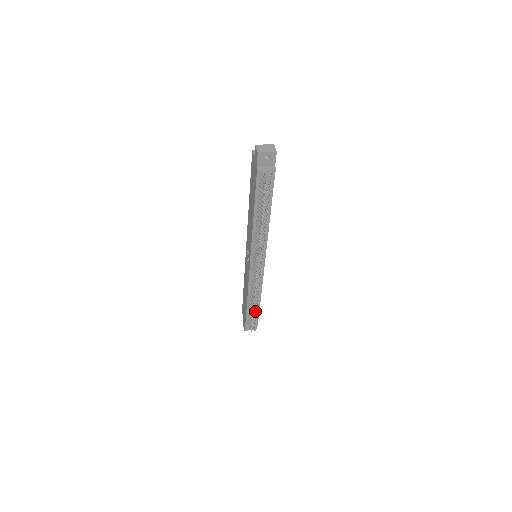
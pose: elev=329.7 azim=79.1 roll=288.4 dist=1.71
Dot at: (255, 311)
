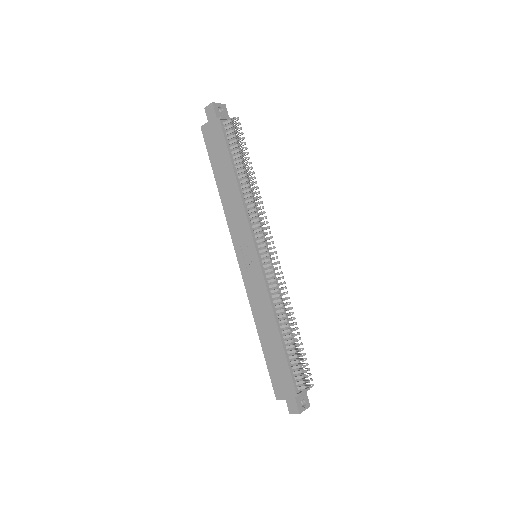
Dot at: (296, 343)
